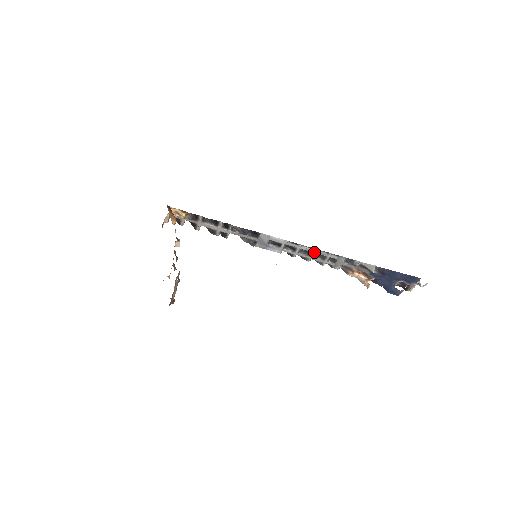
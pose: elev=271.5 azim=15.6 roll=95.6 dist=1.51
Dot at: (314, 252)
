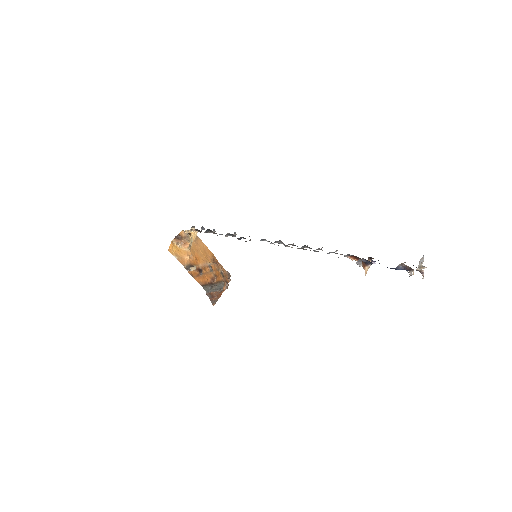
Dot at: (299, 248)
